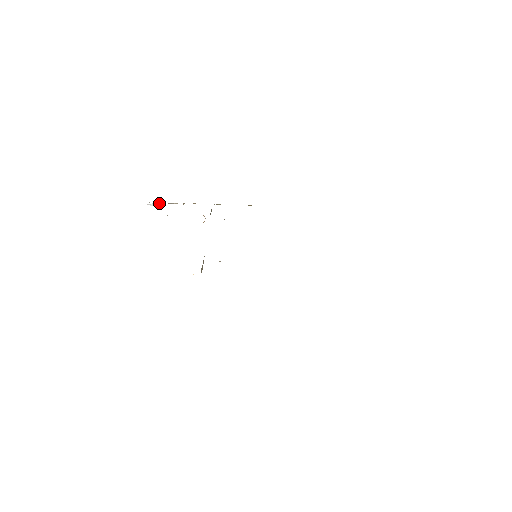
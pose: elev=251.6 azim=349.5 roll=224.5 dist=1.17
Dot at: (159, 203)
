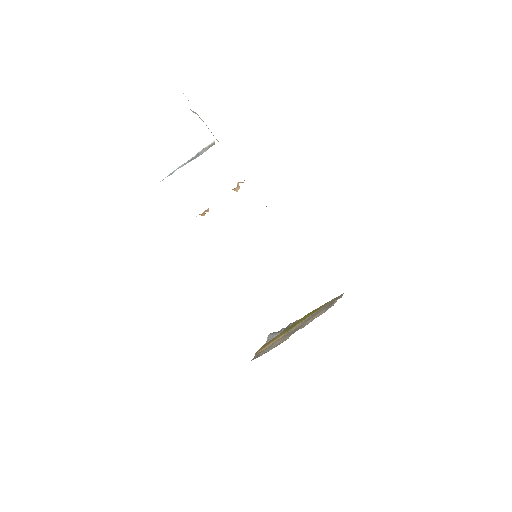
Dot at: occluded
